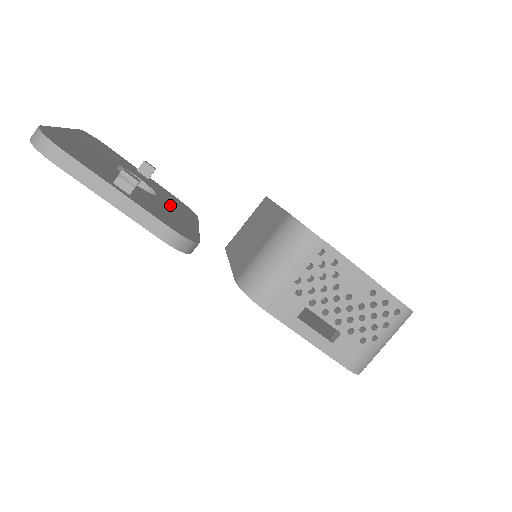
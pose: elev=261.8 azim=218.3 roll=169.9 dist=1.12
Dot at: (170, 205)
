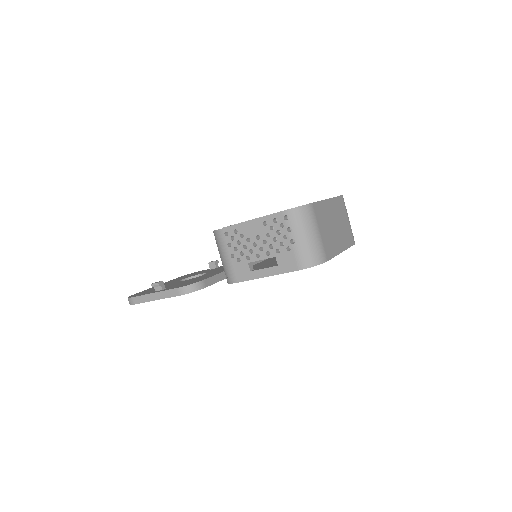
Dot at: occluded
